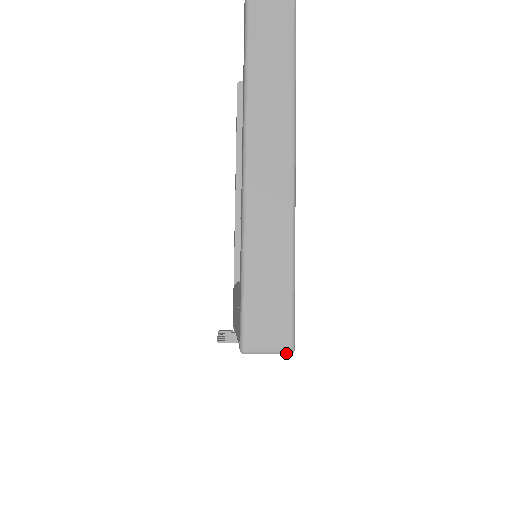
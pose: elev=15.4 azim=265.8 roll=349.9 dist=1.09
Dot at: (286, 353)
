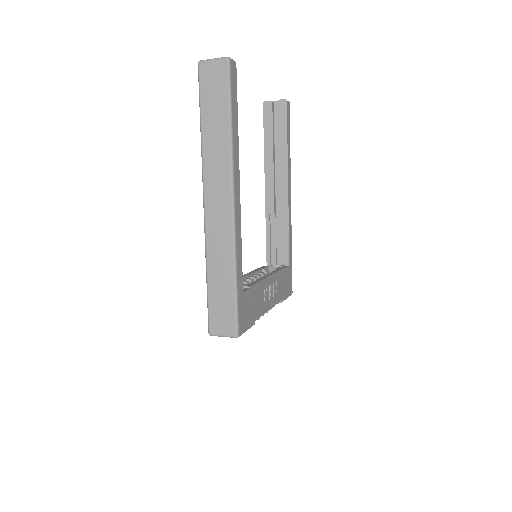
Dot at: (233, 337)
